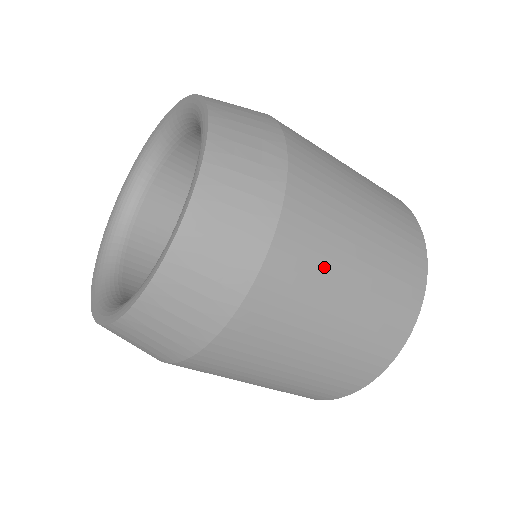
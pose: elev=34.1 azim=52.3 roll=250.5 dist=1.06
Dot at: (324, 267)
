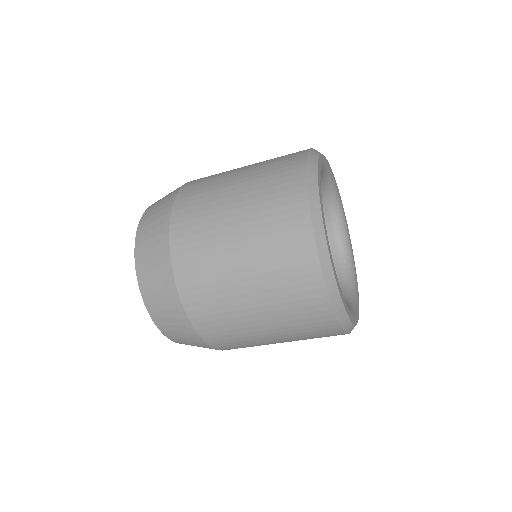
Dot at: (215, 182)
